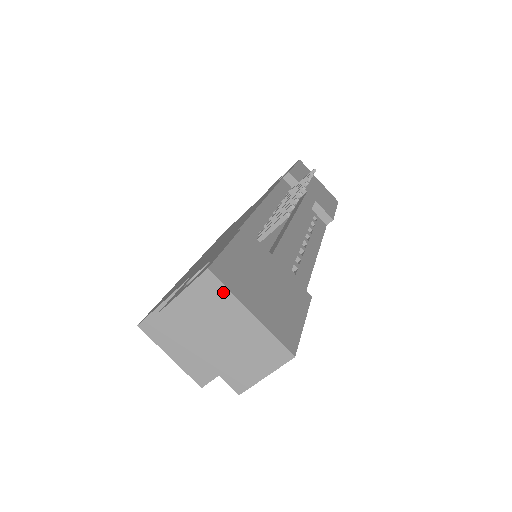
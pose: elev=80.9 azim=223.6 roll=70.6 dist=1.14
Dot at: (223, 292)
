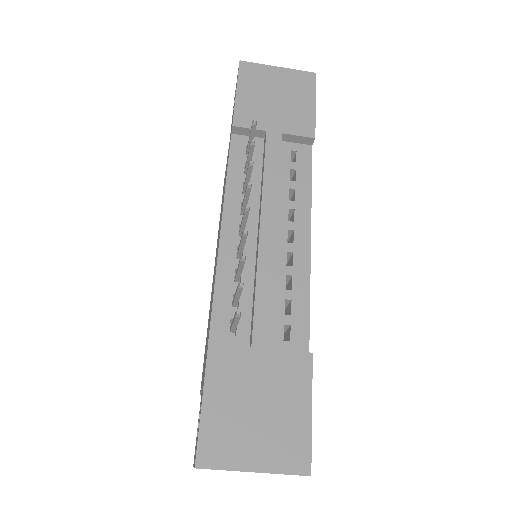
Dot at: occluded
